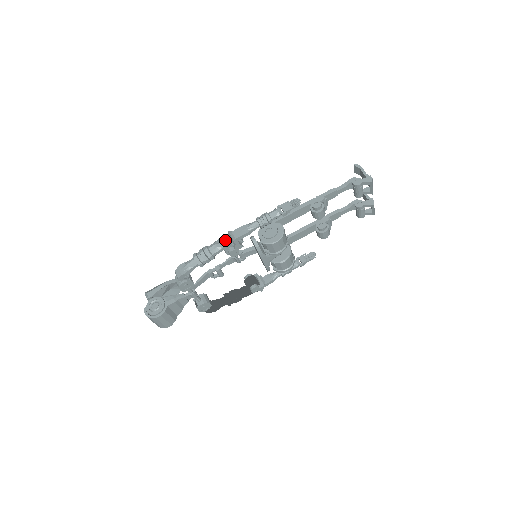
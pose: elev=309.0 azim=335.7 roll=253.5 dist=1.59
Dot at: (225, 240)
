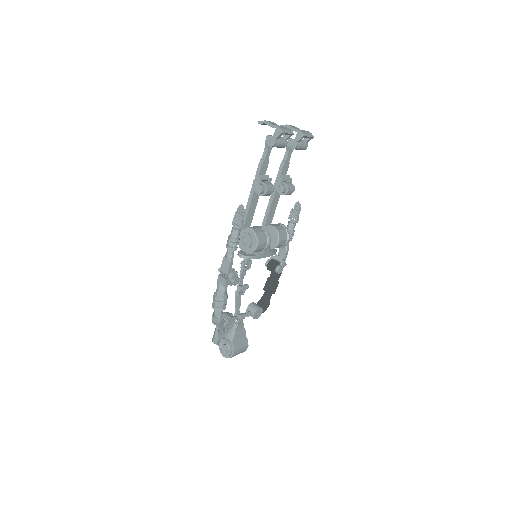
Dot at: (221, 280)
